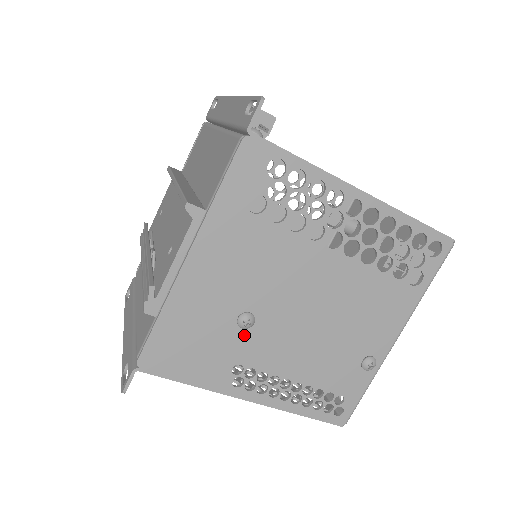
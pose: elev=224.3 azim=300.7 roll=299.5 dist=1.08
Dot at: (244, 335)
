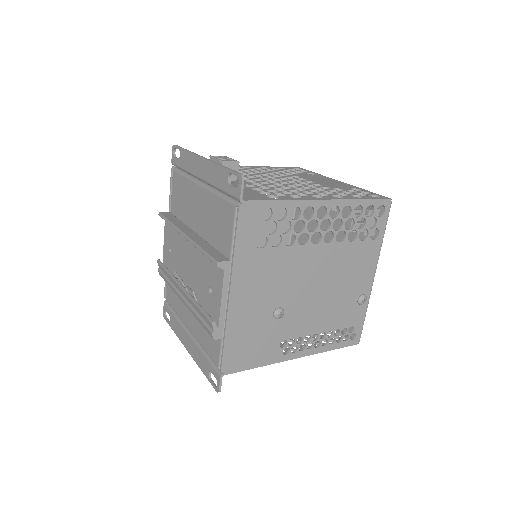
Dot at: (280, 322)
